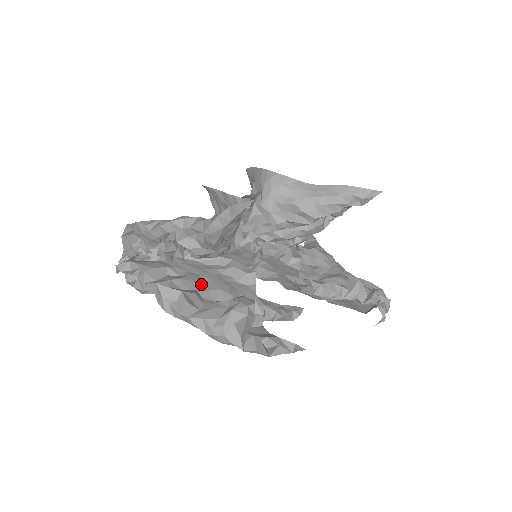
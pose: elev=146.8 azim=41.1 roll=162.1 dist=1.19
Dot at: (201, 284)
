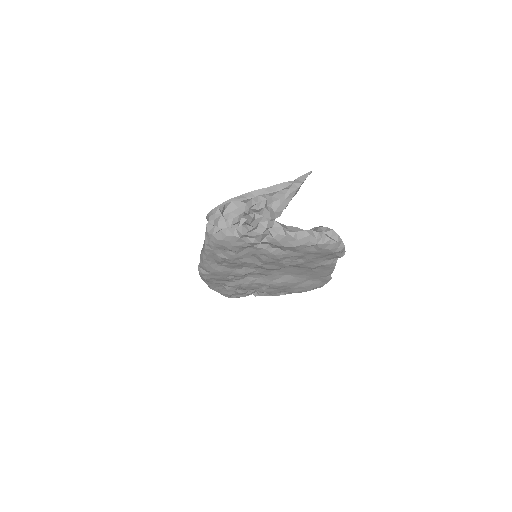
Dot at: occluded
